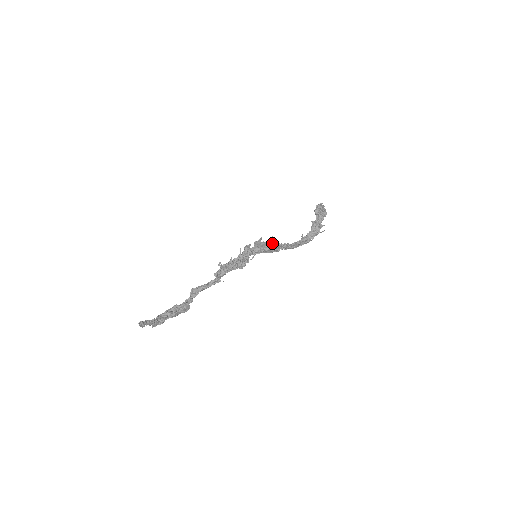
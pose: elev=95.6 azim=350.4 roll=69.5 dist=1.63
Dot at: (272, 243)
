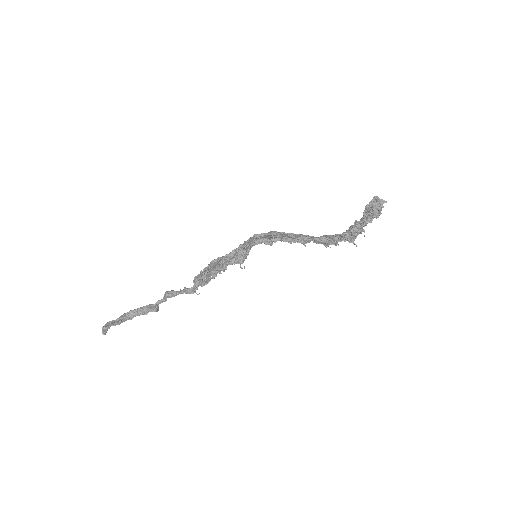
Dot at: (287, 237)
